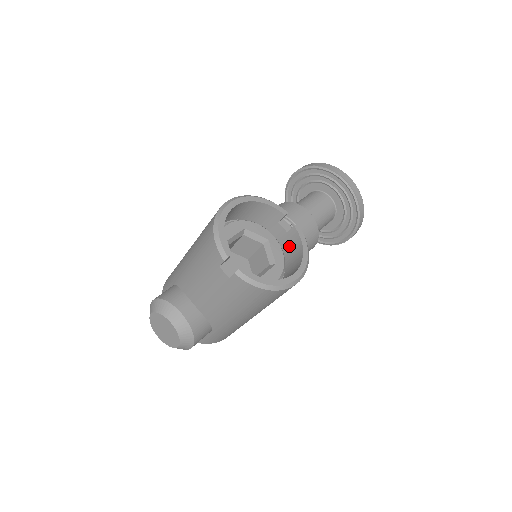
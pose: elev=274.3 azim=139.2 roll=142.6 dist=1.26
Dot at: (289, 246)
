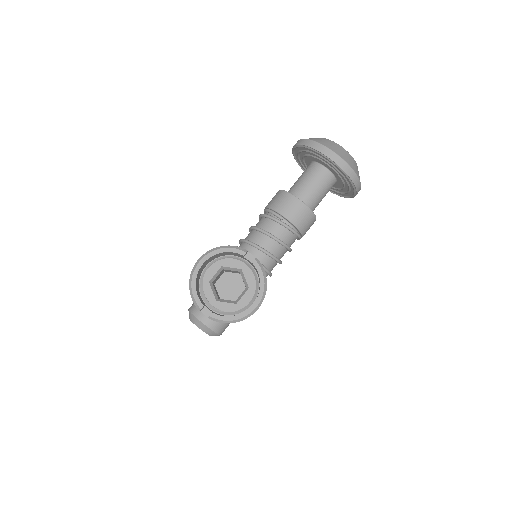
Dot at: (257, 272)
